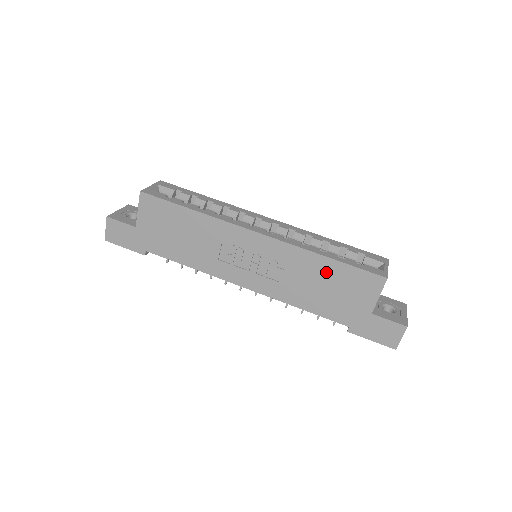
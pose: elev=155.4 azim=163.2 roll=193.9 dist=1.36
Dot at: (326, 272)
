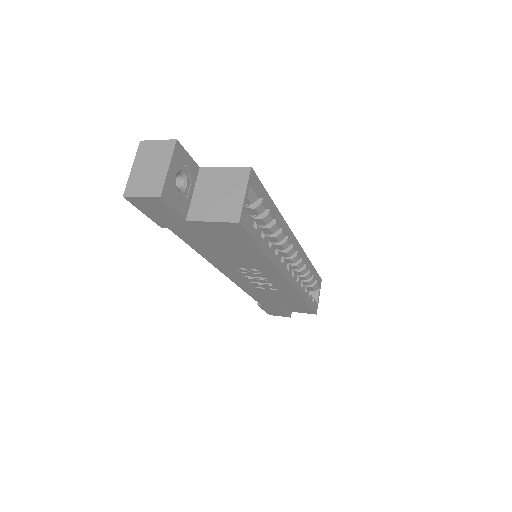
Dot at: (293, 301)
